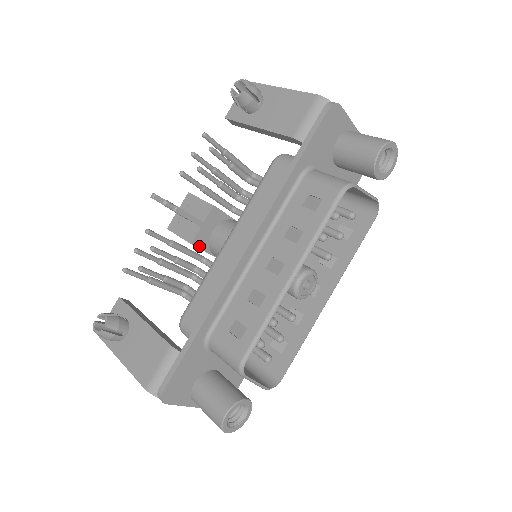
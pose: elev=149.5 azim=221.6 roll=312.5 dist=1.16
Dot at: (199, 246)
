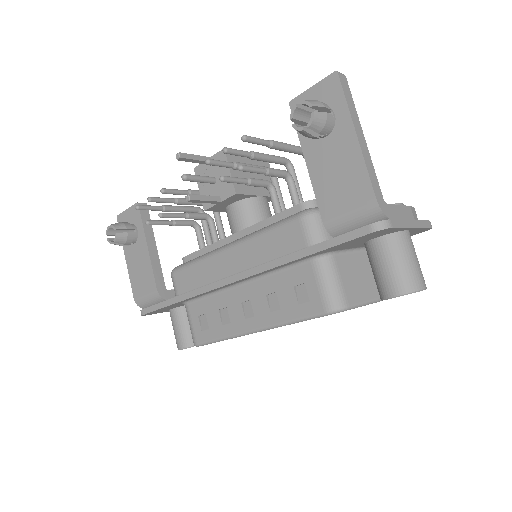
Dot at: (214, 210)
